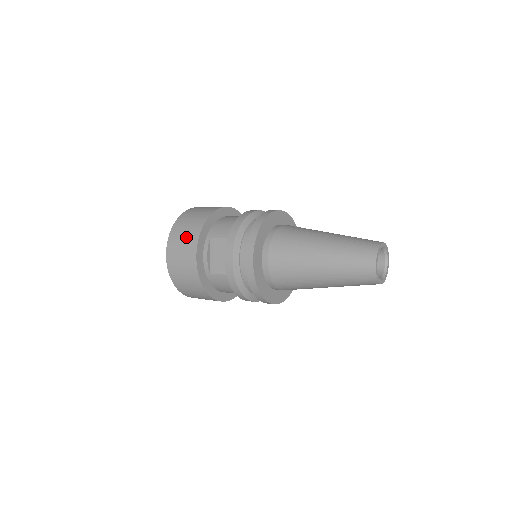
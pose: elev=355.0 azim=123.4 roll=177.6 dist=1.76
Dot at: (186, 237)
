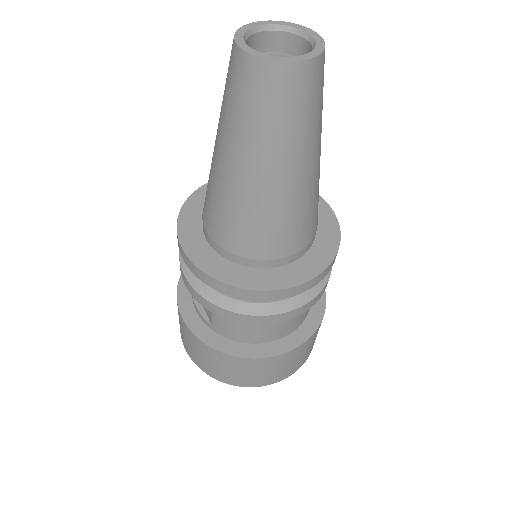
Dot at: occluded
